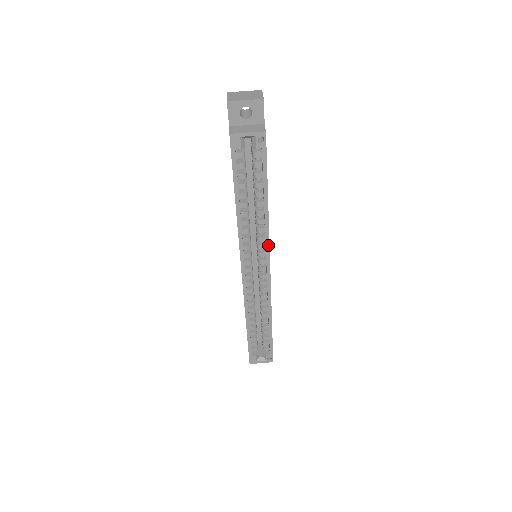
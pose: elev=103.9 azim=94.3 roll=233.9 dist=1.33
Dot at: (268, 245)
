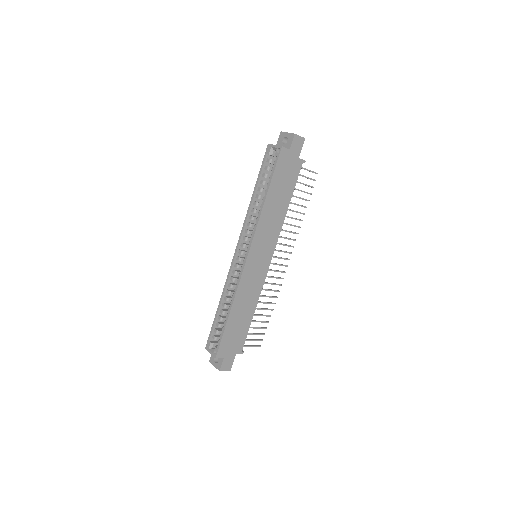
Dot at: (254, 232)
